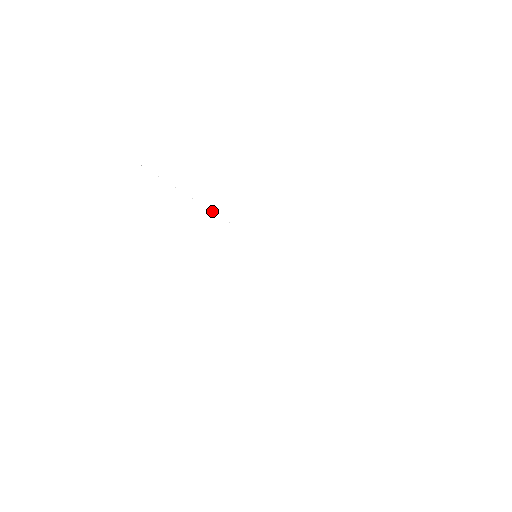
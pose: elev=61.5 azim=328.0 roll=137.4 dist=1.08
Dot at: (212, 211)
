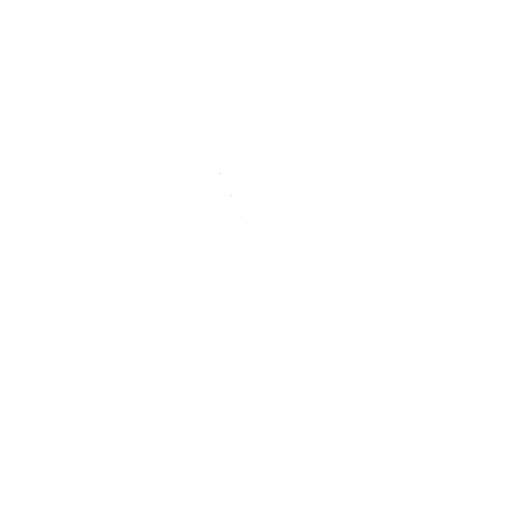
Dot at: occluded
